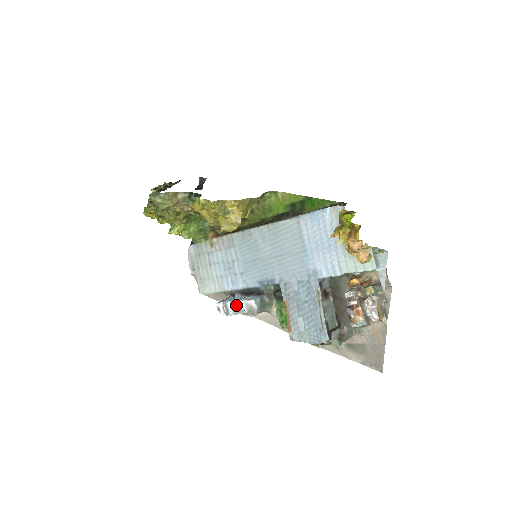
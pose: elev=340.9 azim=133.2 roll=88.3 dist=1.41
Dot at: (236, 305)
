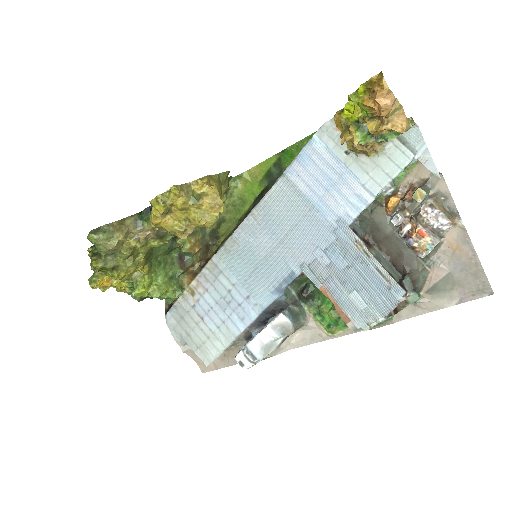
Dot at: (261, 339)
